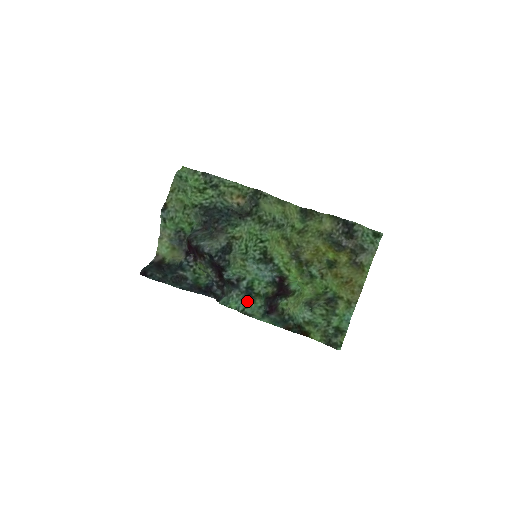
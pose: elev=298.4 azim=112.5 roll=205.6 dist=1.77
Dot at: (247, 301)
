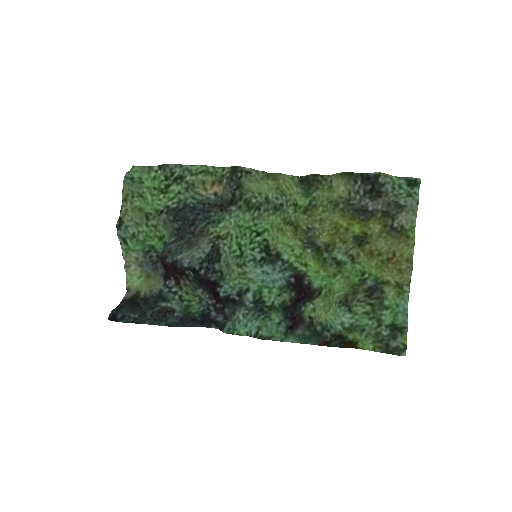
Dot at: (259, 320)
